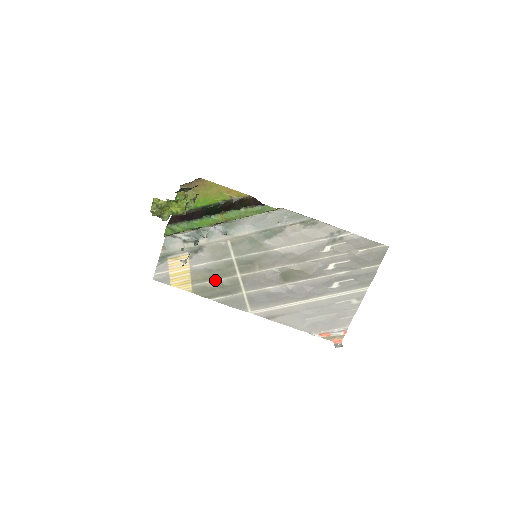
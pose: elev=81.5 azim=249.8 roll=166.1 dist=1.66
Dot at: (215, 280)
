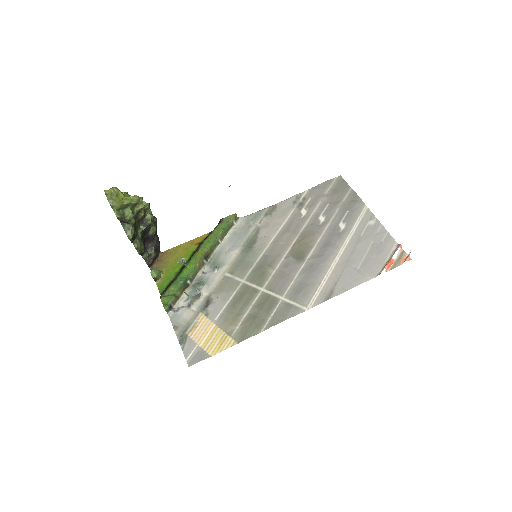
Dot at: (246, 312)
